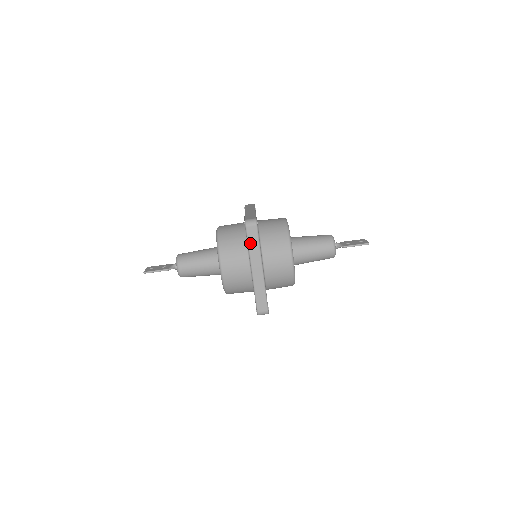
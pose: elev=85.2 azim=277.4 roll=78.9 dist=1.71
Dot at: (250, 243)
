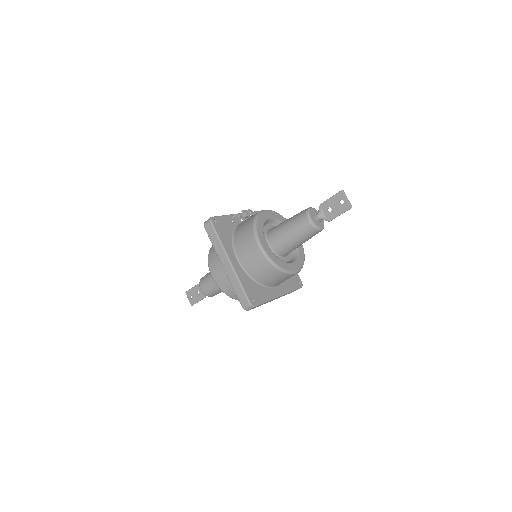
Dot at: occluded
